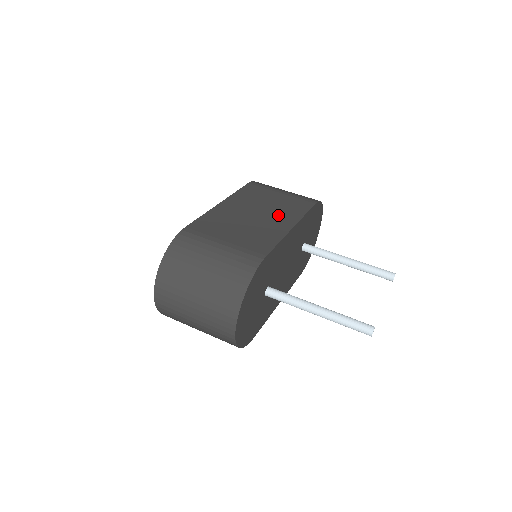
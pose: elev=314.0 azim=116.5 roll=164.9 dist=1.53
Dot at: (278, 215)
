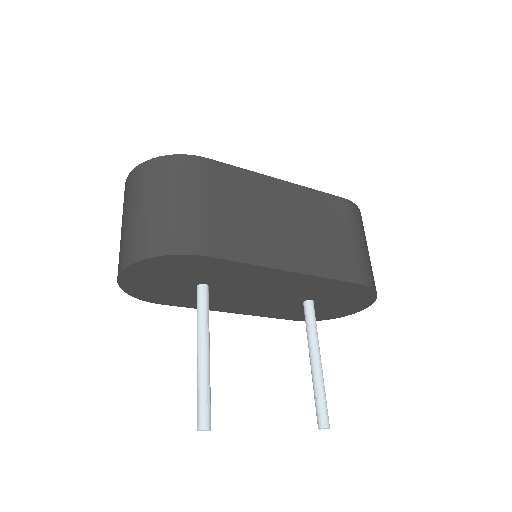
Dot at: (302, 247)
